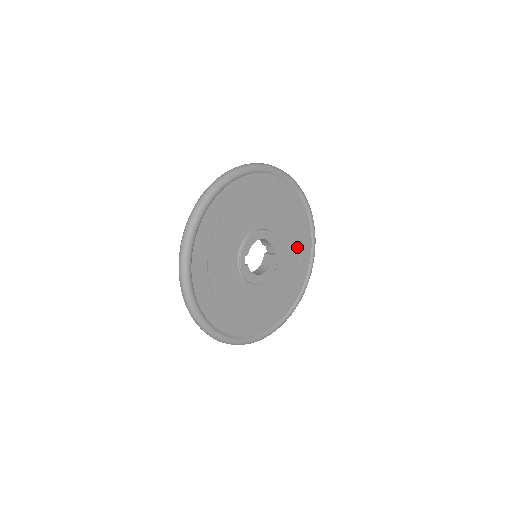
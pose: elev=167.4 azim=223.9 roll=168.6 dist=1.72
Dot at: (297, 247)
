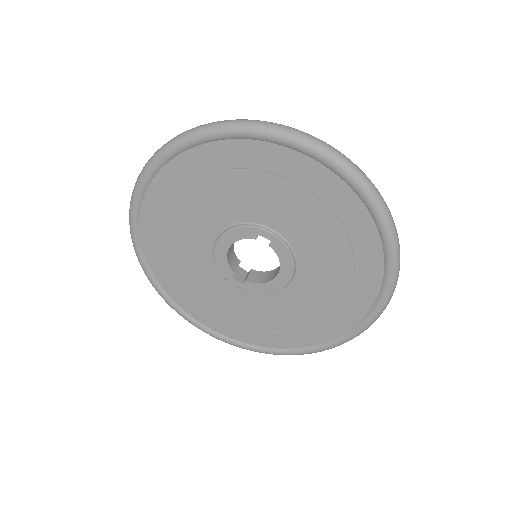
Dot at: (303, 198)
